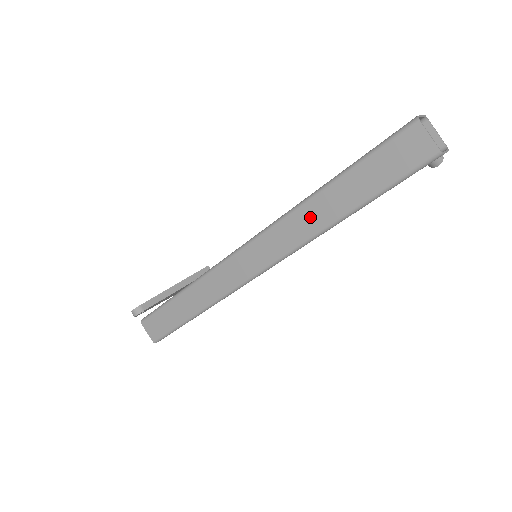
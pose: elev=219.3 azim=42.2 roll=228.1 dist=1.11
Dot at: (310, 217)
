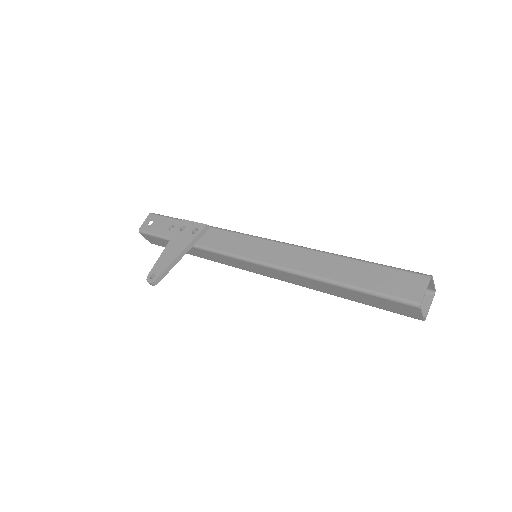
Dot at: (311, 284)
